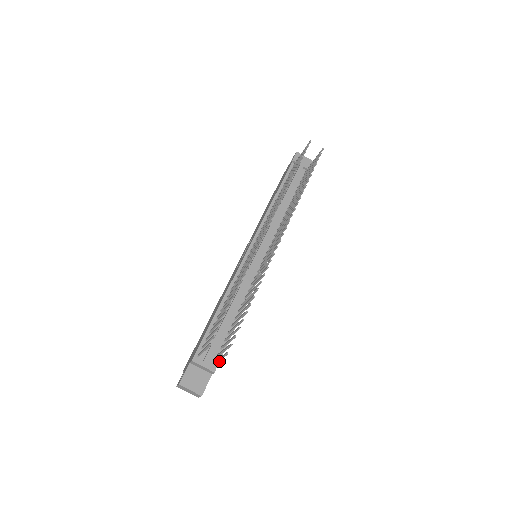
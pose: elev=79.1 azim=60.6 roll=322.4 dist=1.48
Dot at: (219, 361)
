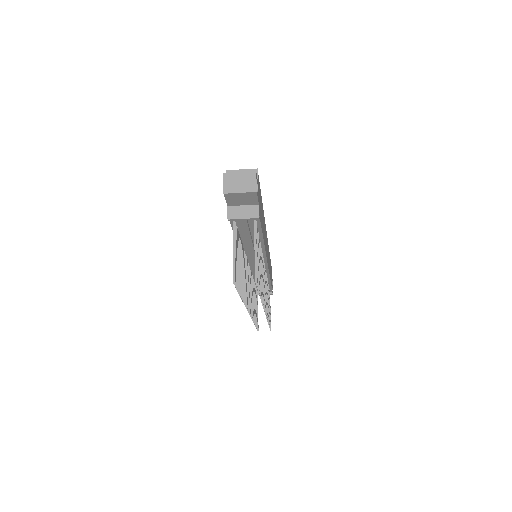
Dot at: occluded
